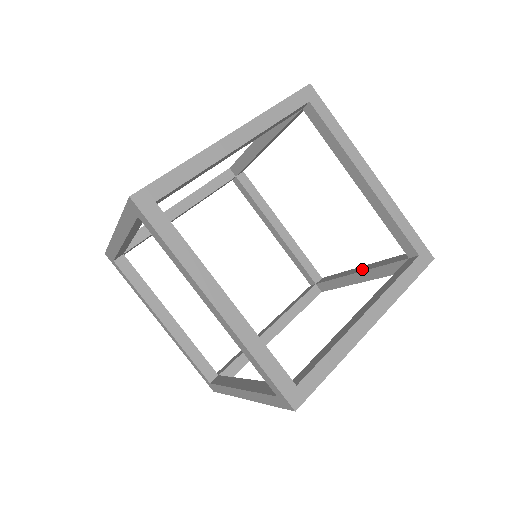
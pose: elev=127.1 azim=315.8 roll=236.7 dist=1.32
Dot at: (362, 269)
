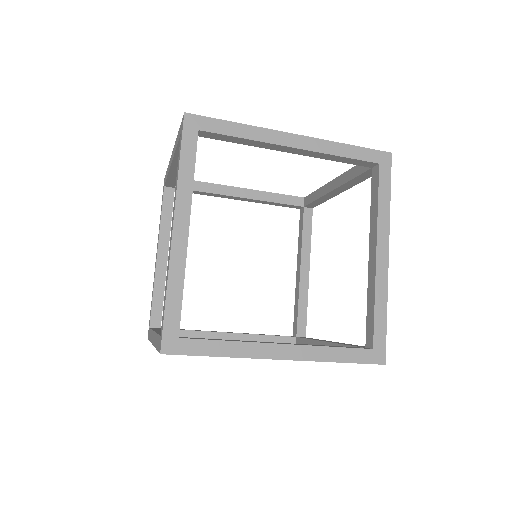
Dot at: (336, 185)
